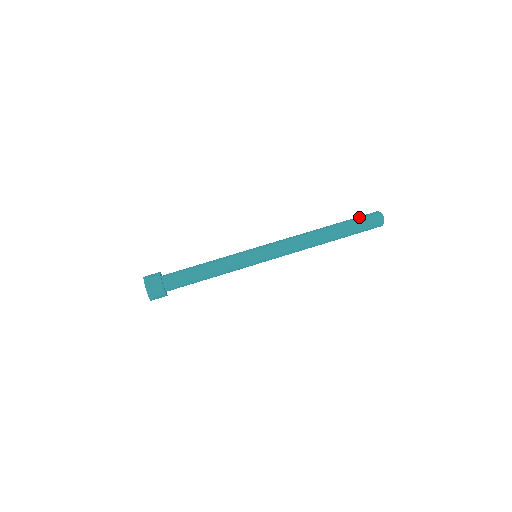
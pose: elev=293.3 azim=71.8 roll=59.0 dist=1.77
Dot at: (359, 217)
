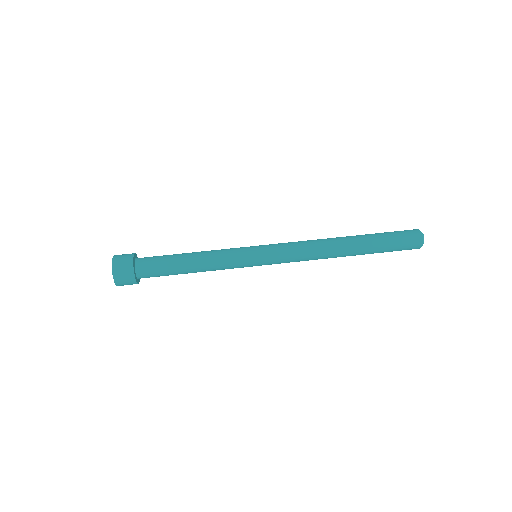
Dot at: (396, 237)
